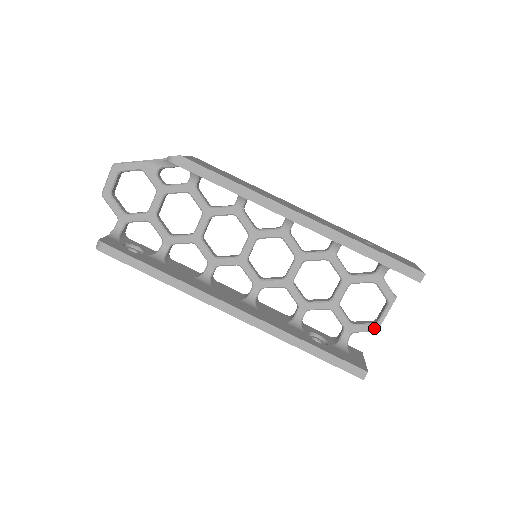
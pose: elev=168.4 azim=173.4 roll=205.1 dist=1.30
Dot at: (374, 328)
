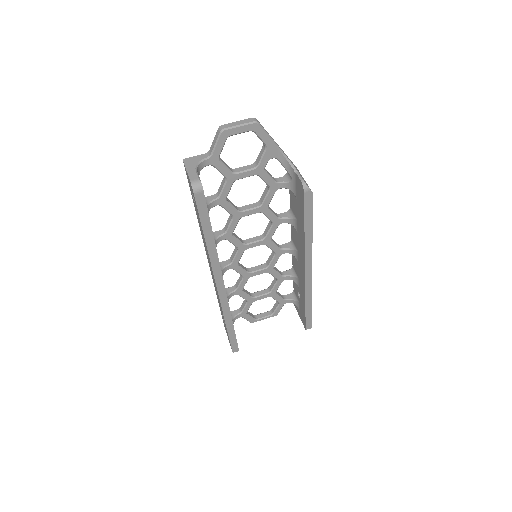
Dot at: (253, 321)
